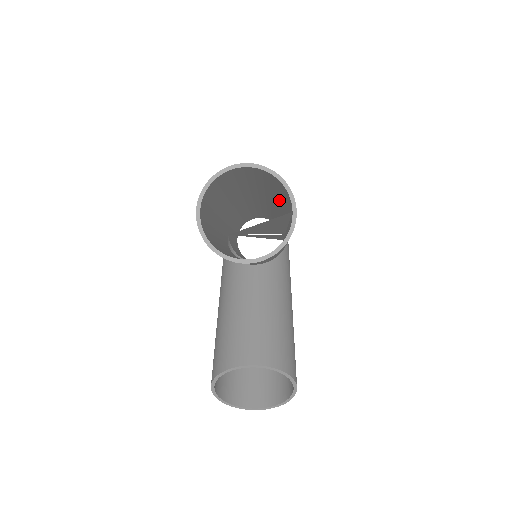
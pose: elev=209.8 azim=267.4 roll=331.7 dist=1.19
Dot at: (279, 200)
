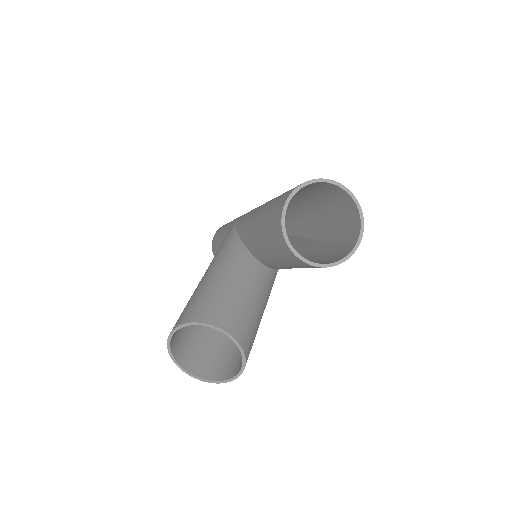
Dot at: (320, 231)
